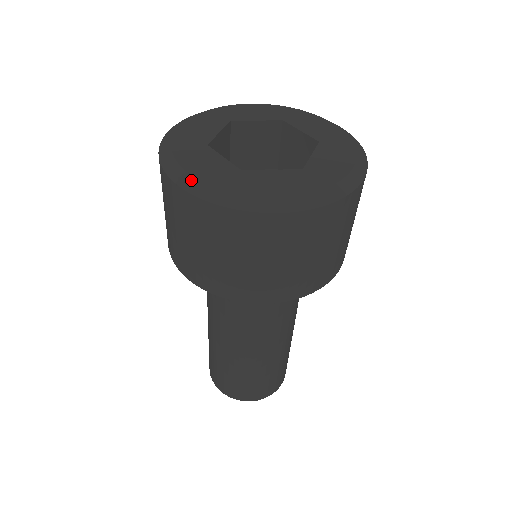
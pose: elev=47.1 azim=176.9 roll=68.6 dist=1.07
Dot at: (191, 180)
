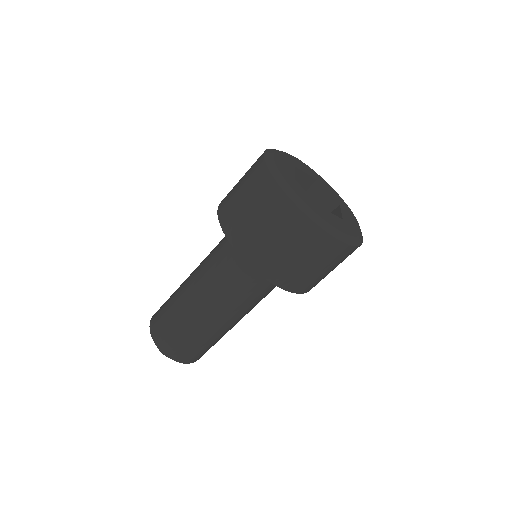
Dot at: (301, 201)
